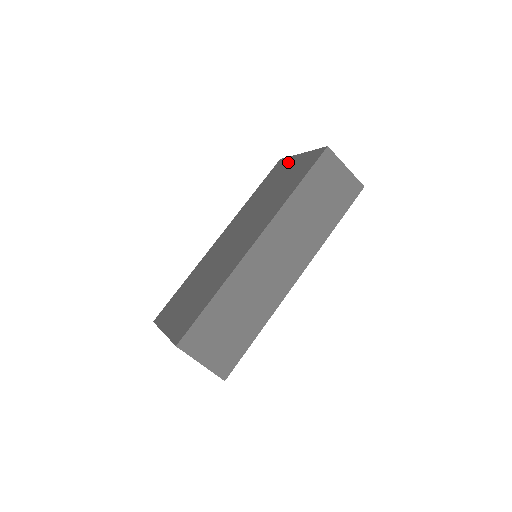
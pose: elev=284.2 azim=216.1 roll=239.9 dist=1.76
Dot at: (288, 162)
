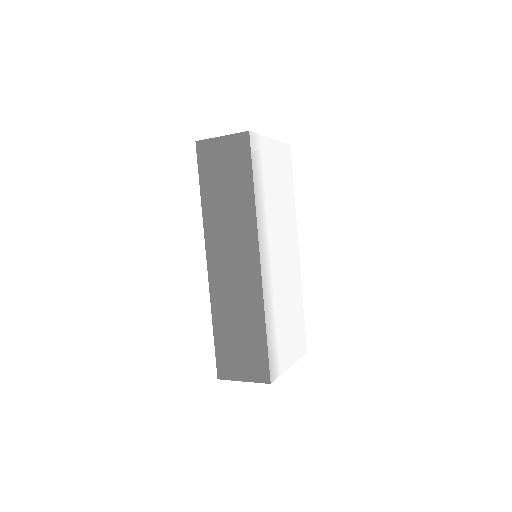
Dot at: occluded
